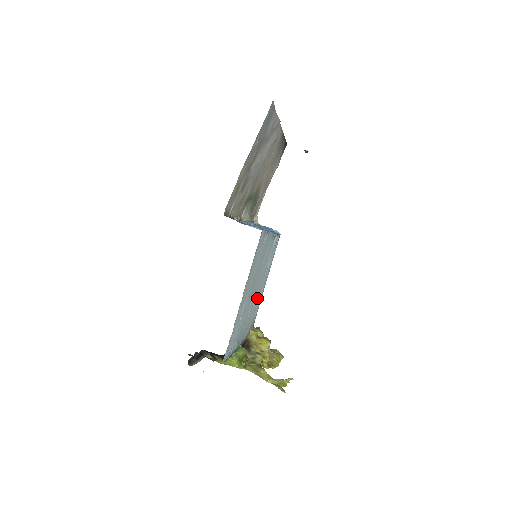
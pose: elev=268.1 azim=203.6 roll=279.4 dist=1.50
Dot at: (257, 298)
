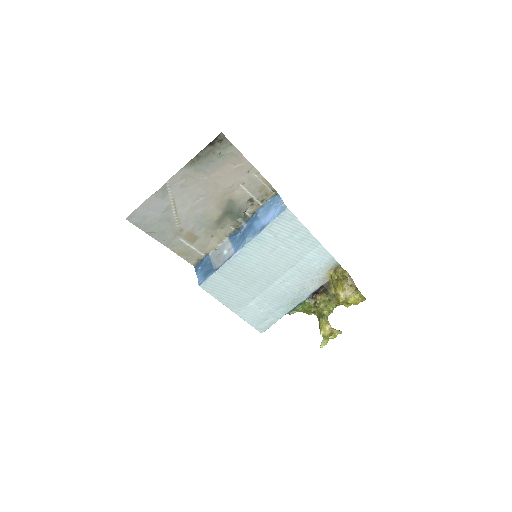
Dot at: (299, 266)
